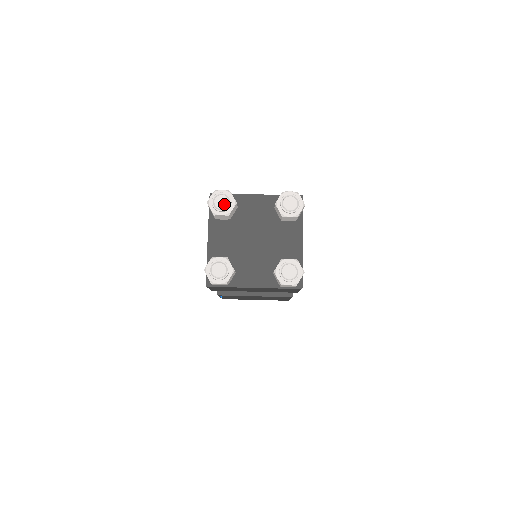
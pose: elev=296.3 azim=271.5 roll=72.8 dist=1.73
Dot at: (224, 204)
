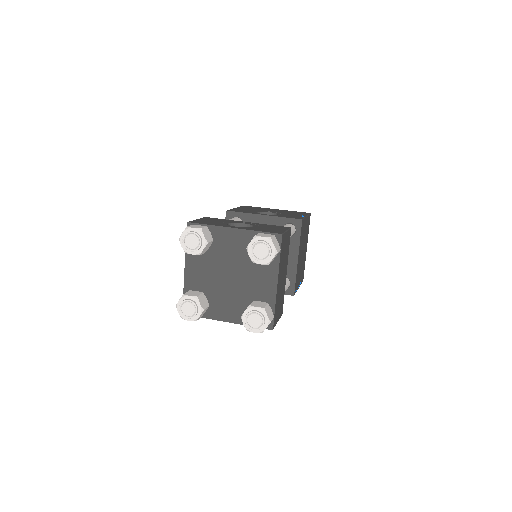
Dot at: (194, 244)
